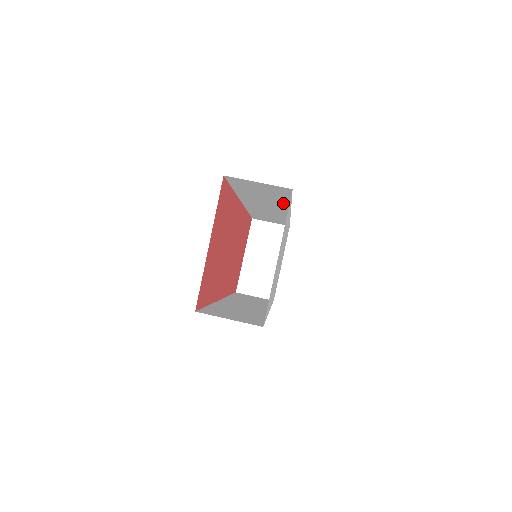
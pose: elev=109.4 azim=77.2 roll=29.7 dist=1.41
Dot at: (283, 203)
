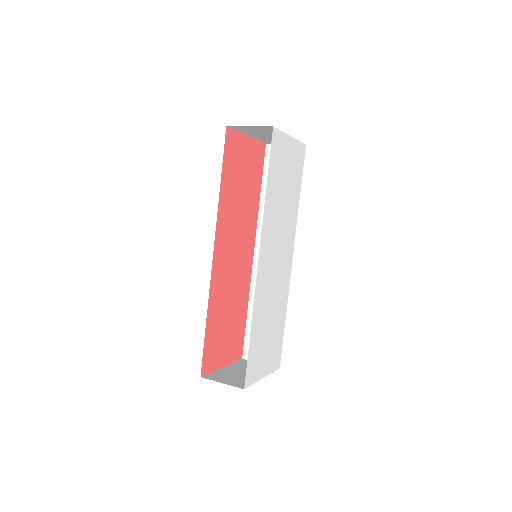
Dot at: occluded
